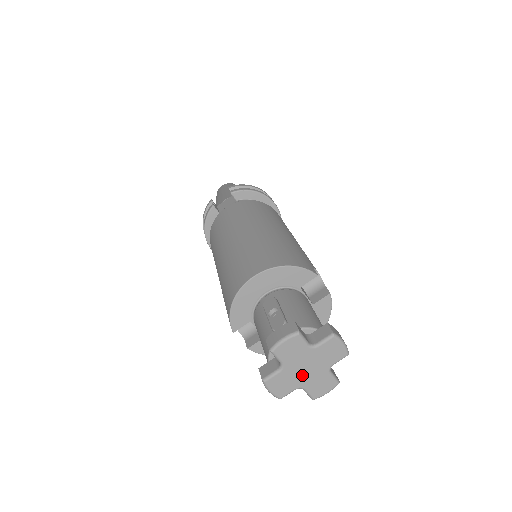
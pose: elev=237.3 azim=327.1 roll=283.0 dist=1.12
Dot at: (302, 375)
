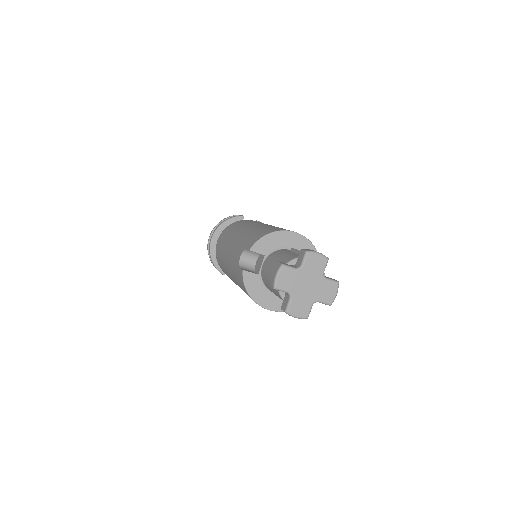
Dot at: (301, 287)
